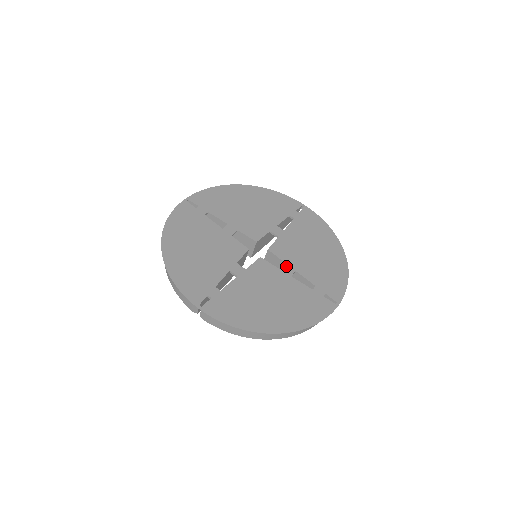
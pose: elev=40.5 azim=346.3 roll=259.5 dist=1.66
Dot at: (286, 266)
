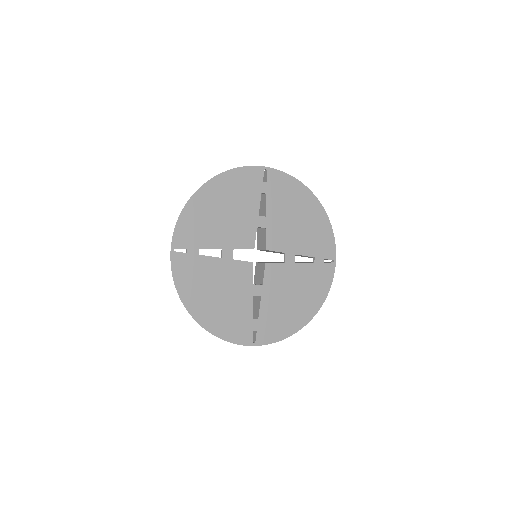
Dot at: (287, 256)
